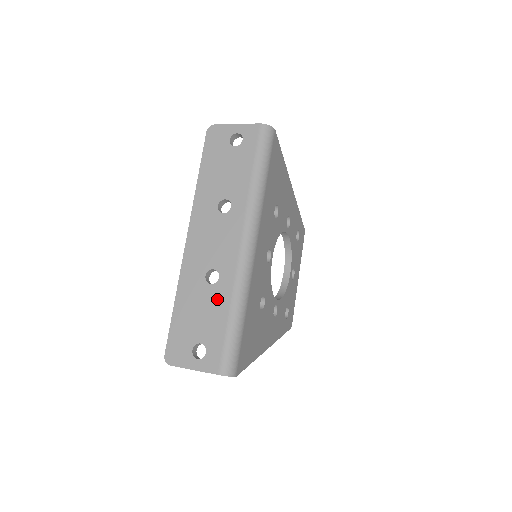
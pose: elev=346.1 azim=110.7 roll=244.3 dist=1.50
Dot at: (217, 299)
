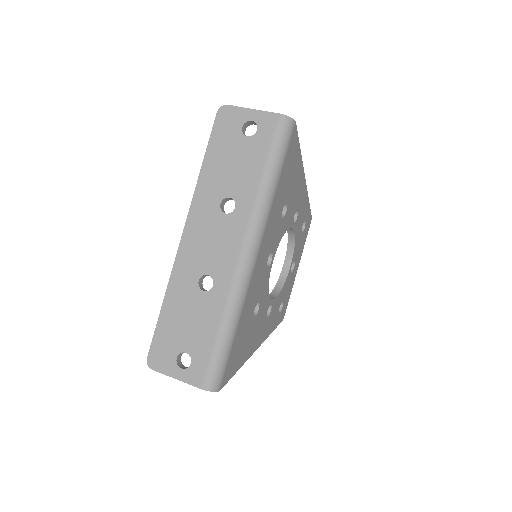
Dot at: (208, 309)
